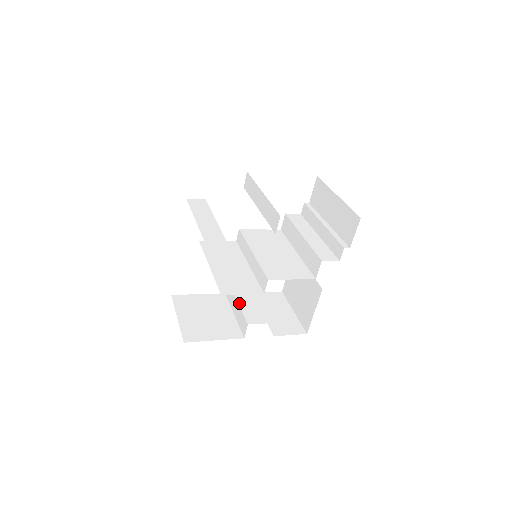
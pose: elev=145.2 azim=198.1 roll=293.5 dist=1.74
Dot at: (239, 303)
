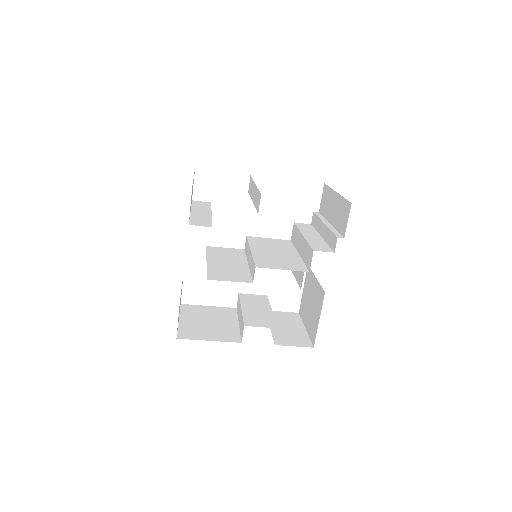
Dot at: (242, 310)
